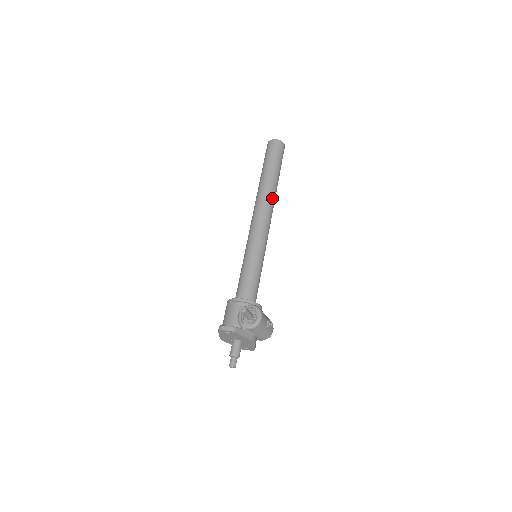
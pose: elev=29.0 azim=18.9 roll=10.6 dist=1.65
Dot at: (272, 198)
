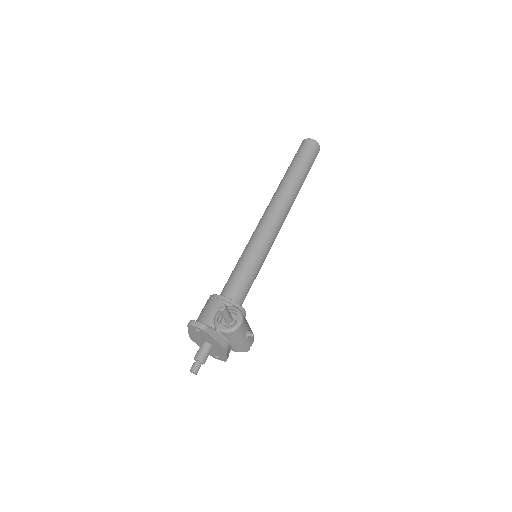
Dot at: (291, 198)
